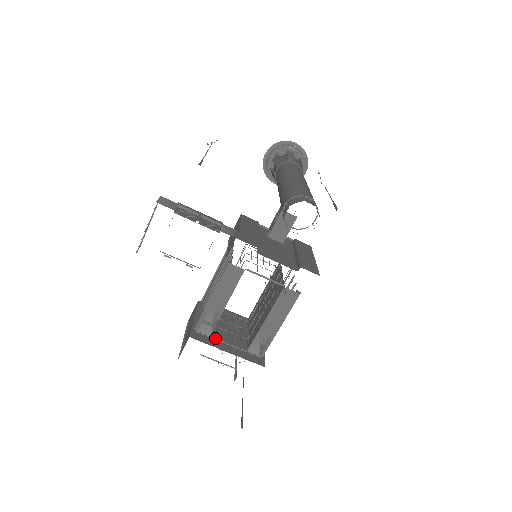
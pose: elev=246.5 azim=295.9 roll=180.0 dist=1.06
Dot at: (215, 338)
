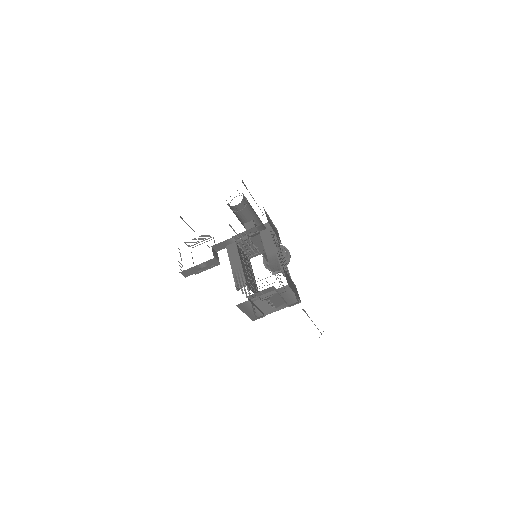
Dot at: (250, 284)
